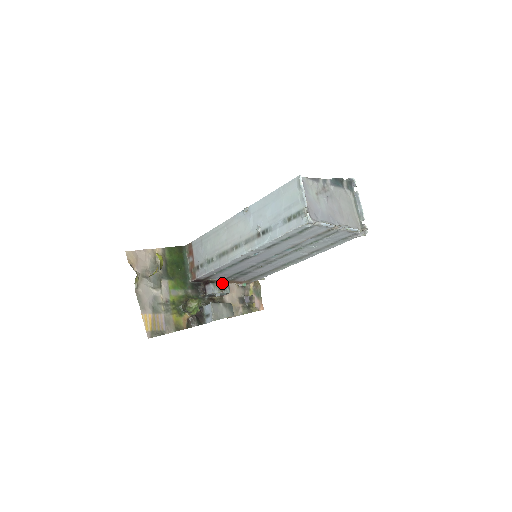
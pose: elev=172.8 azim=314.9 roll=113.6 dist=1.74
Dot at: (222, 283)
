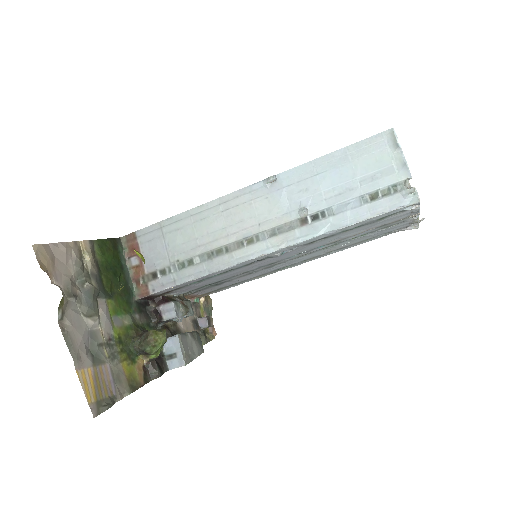
Dot at: (183, 300)
